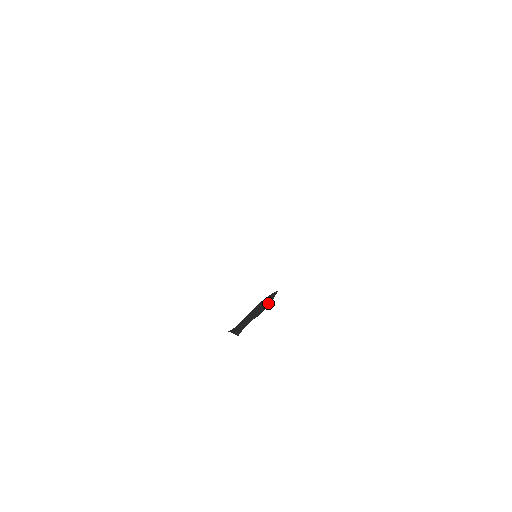
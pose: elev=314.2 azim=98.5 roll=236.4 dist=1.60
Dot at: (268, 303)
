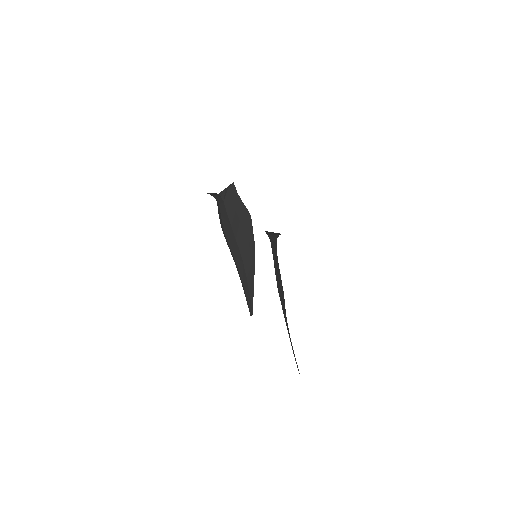
Dot at: occluded
